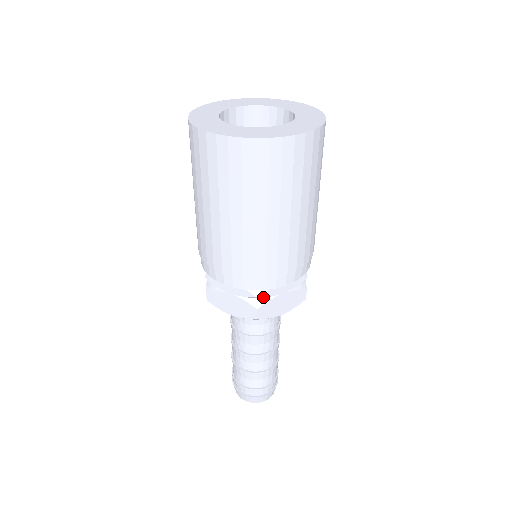
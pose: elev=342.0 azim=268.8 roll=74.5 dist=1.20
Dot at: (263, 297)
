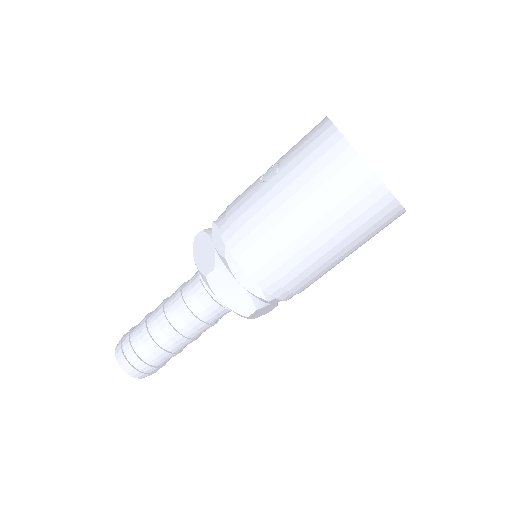
Dot at: (264, 301)
